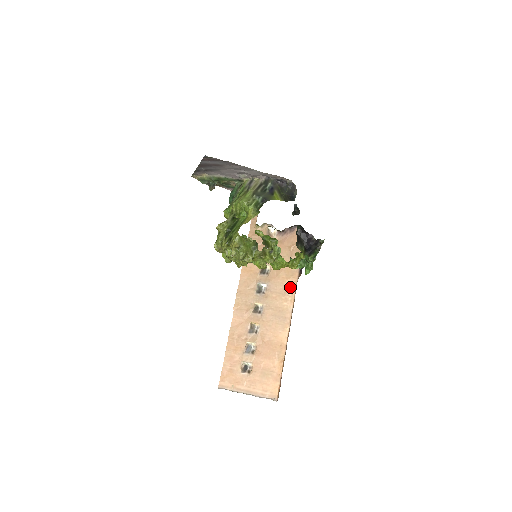
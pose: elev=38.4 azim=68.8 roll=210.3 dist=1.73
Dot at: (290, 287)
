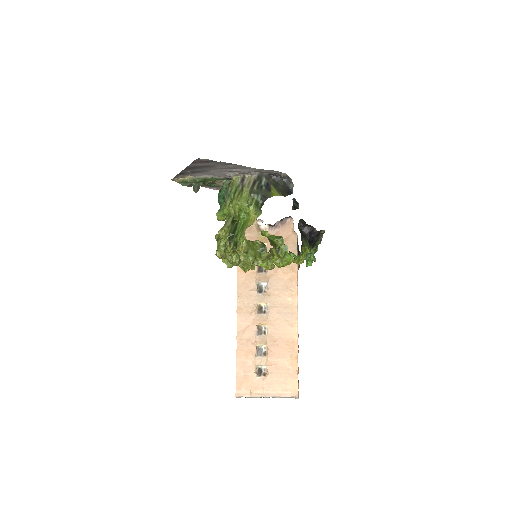
Dot at: (292, 281)
